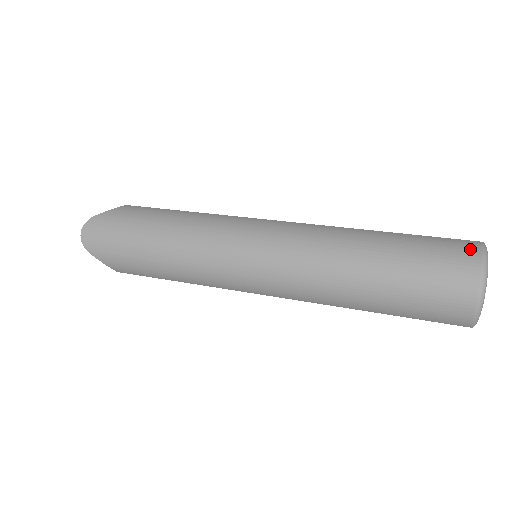
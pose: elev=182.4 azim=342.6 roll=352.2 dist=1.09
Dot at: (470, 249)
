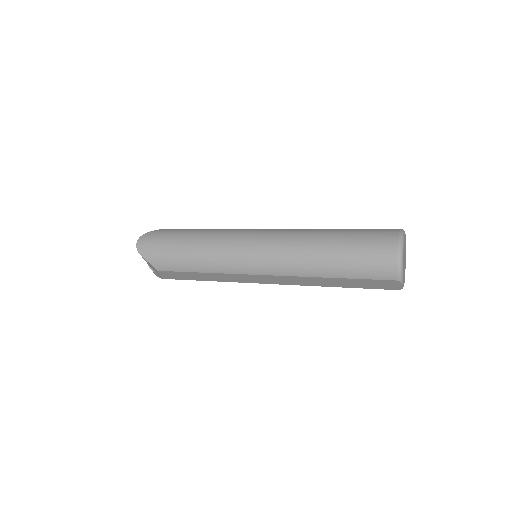
Dot at: (393, 230)
